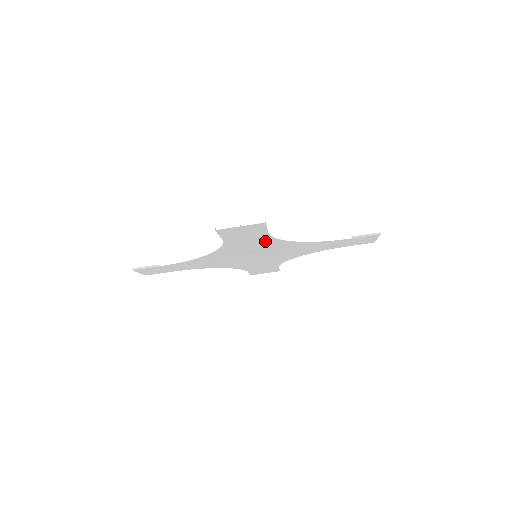
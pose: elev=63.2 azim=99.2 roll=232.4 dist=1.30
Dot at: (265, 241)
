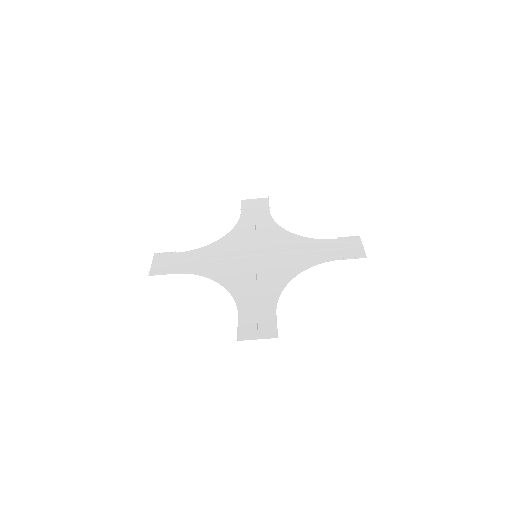
Dot at: (270, 292)
